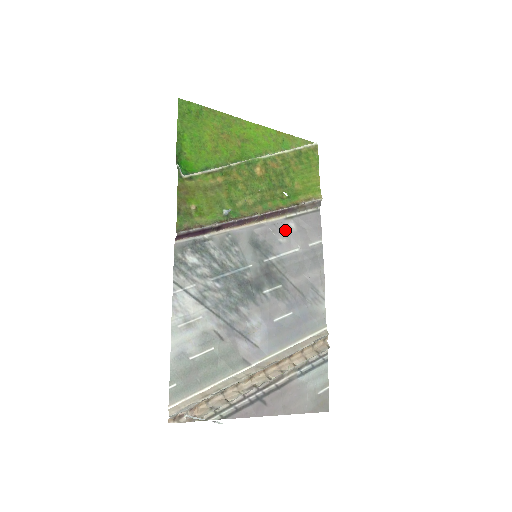
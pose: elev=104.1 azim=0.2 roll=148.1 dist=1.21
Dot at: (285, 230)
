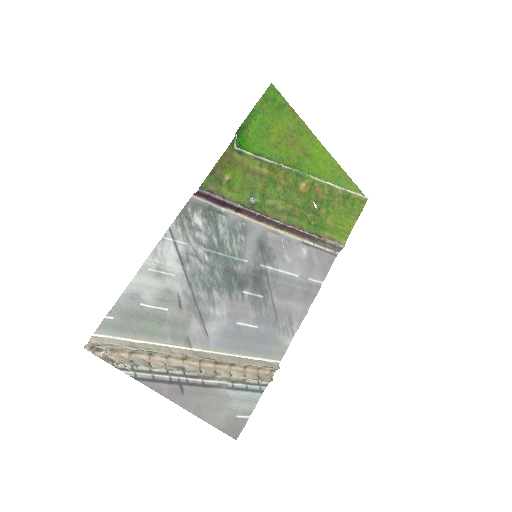
Dot at: (295, 251)
